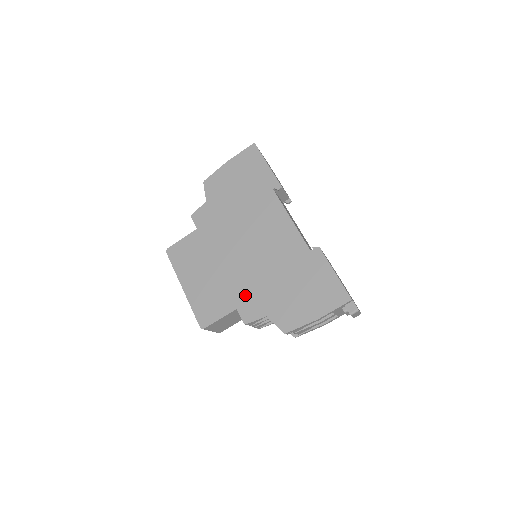
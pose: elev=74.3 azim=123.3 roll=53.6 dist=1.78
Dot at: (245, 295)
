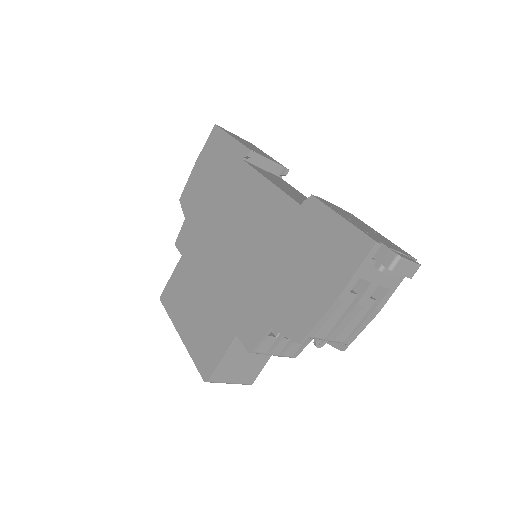
Dot at: (241, 311)
